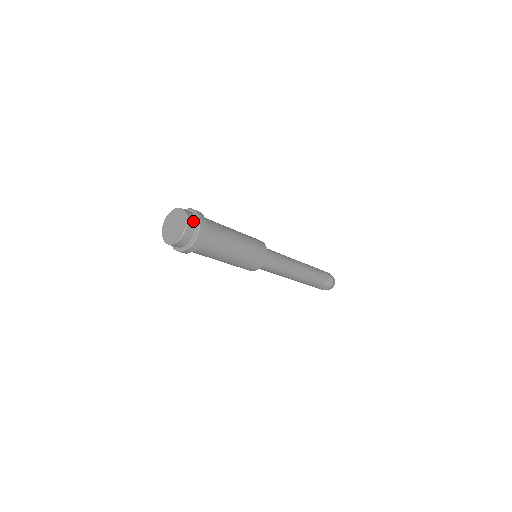
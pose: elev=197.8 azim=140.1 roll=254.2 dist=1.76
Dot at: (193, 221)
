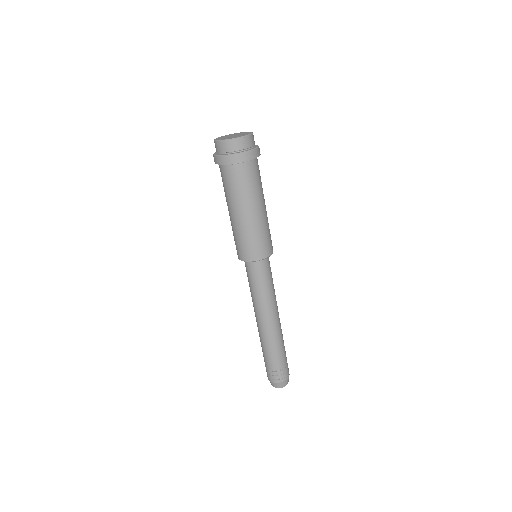
Dot at: occluded
